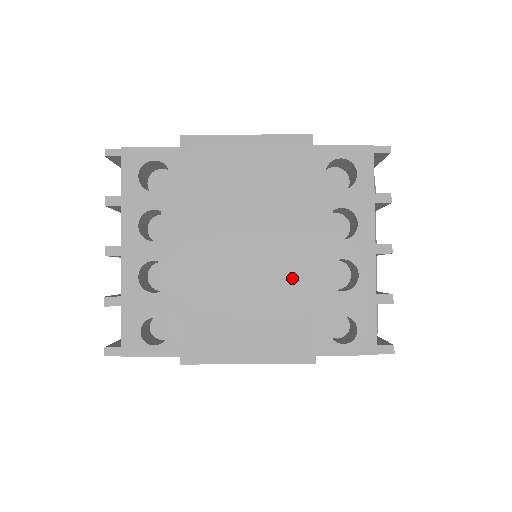
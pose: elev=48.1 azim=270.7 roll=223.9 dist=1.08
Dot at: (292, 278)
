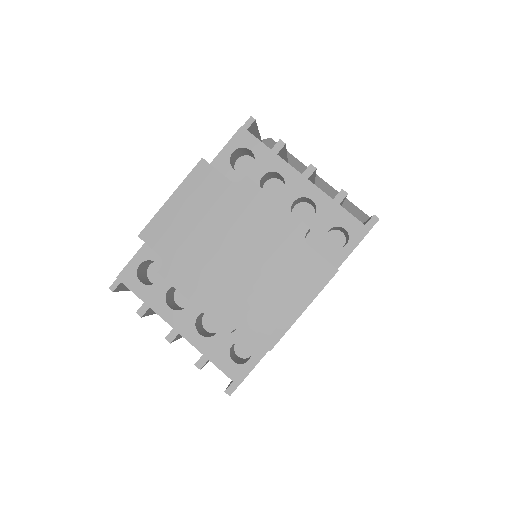
Dot at: (275, 241)
